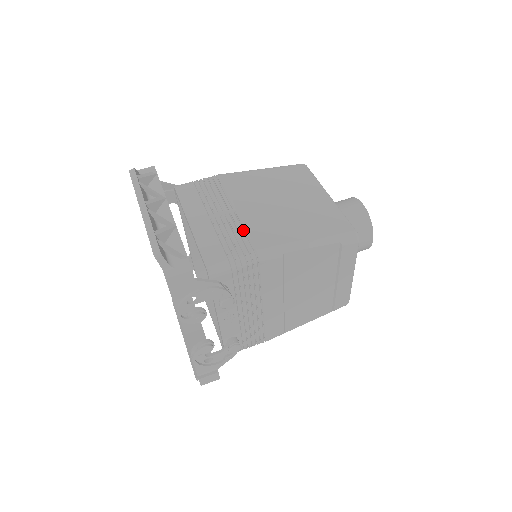
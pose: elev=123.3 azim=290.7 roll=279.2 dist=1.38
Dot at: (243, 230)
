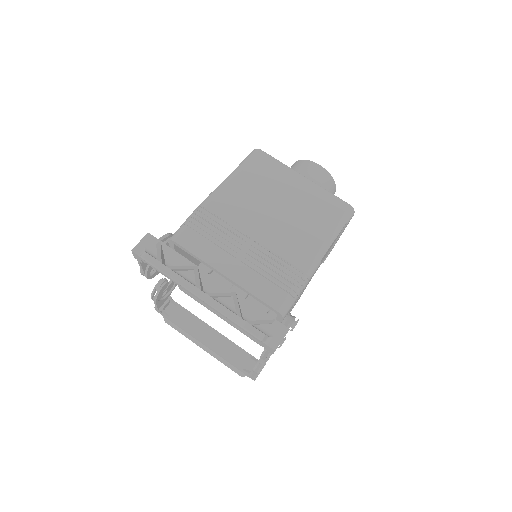
Dot at: (278, 257)
